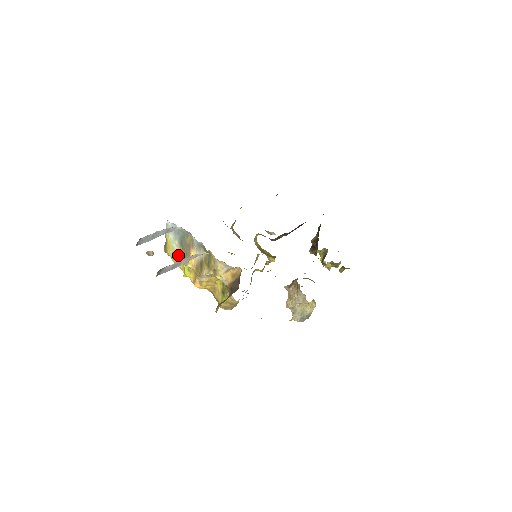
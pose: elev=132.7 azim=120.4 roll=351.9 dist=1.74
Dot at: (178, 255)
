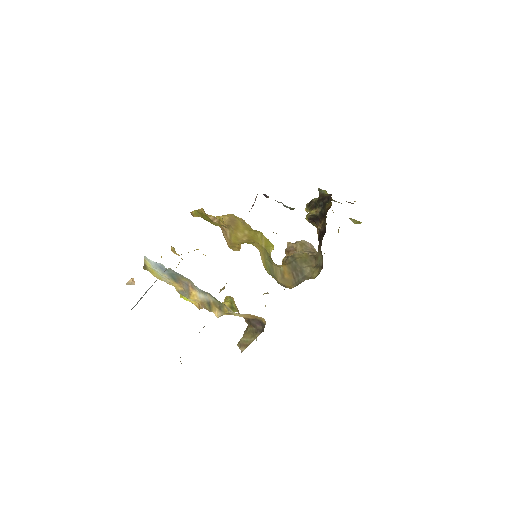
Dot at: (169, 282)
